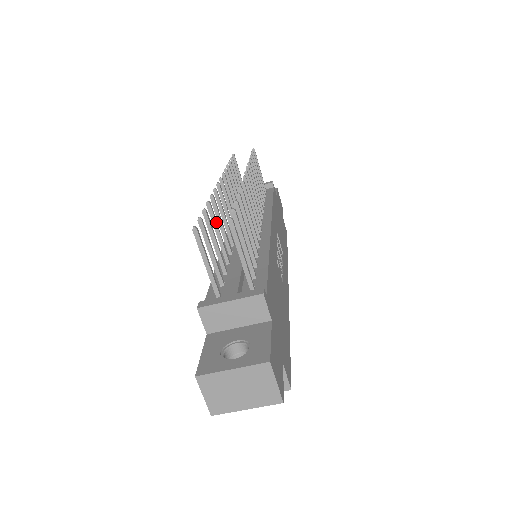
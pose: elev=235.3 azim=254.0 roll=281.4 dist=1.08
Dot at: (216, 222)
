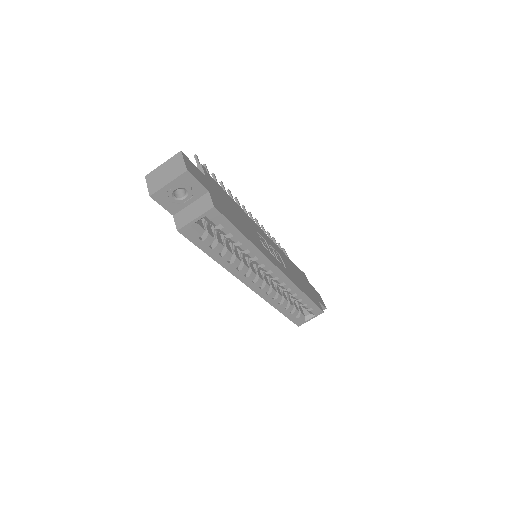
Dot at: occluded
